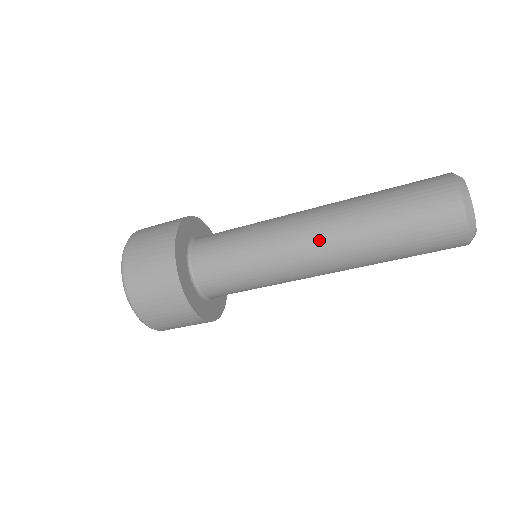
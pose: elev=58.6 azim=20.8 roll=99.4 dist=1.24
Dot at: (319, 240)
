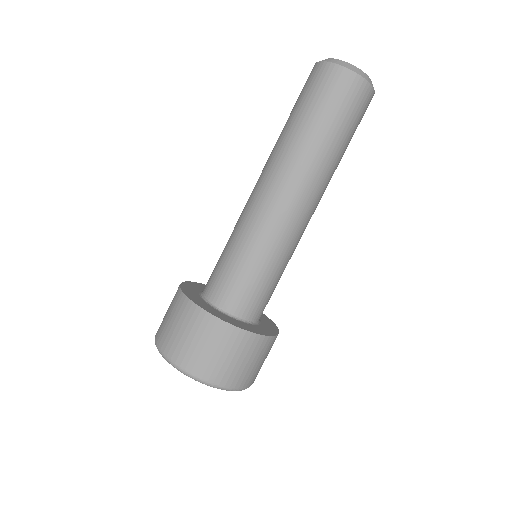
Dot at: (281, 186)
